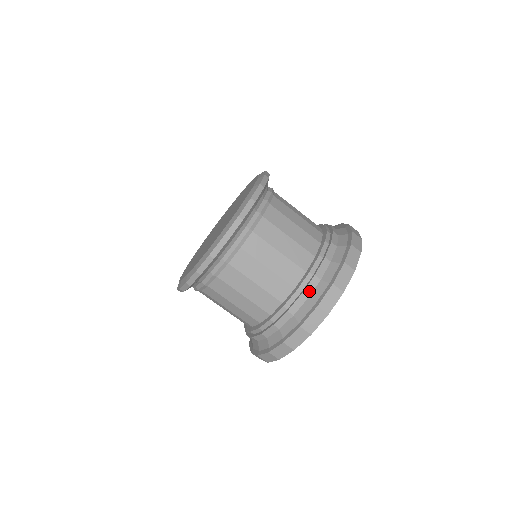
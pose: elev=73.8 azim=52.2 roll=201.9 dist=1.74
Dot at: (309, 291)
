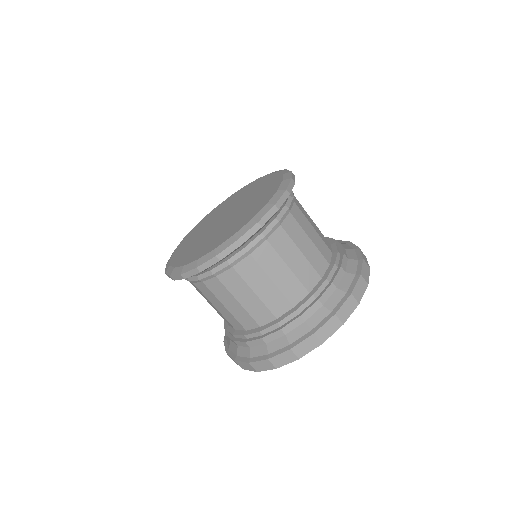
Dot at: (289, 329)
